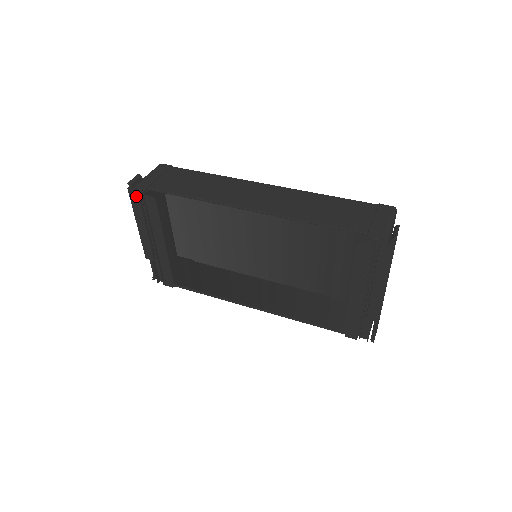
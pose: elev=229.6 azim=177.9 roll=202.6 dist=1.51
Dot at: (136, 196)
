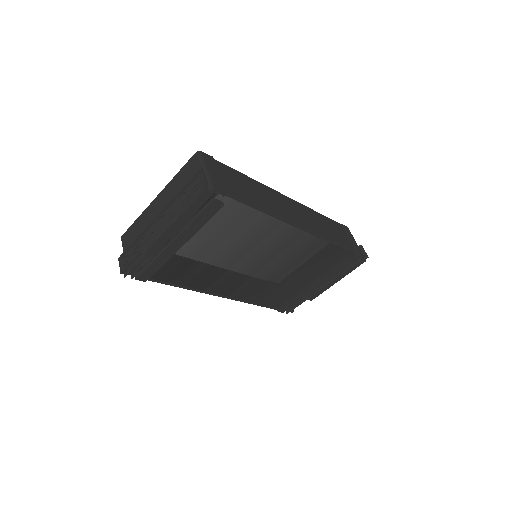
Dot at: (207, 198)
